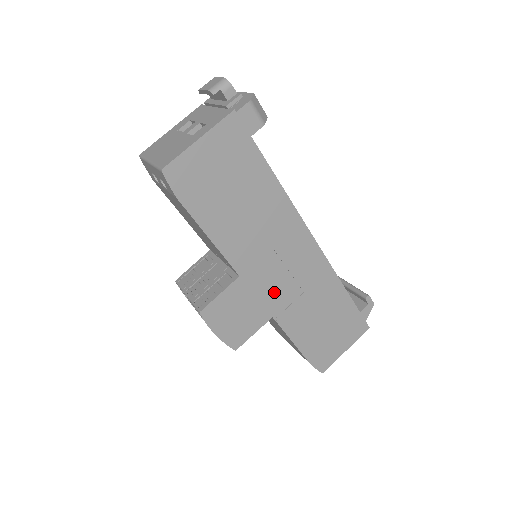
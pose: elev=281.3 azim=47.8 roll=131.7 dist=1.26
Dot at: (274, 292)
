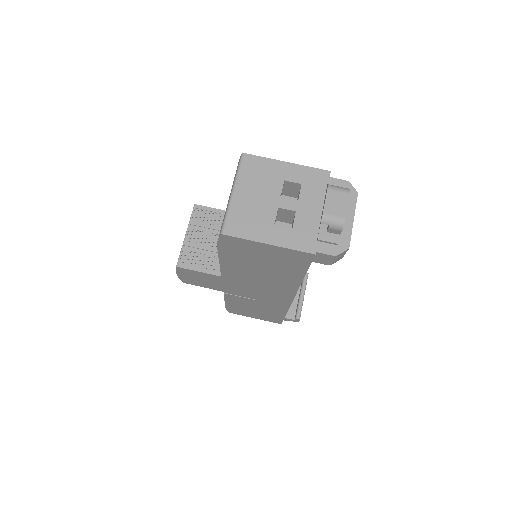
Dot at: (237, 290)
